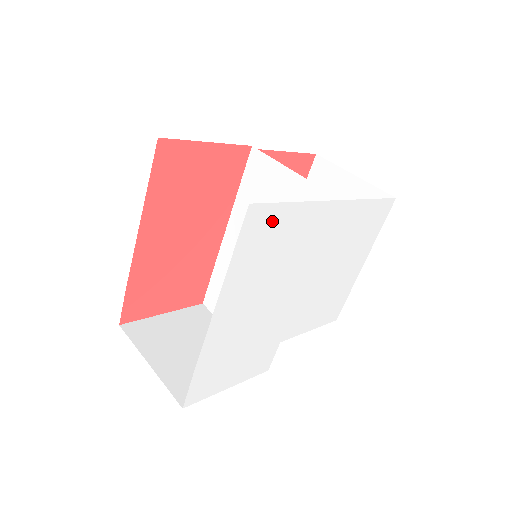
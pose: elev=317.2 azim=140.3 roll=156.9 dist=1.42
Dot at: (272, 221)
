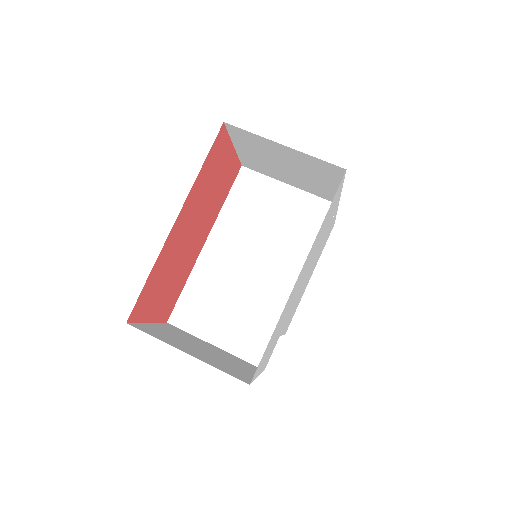
Dot at: (337, 196)
